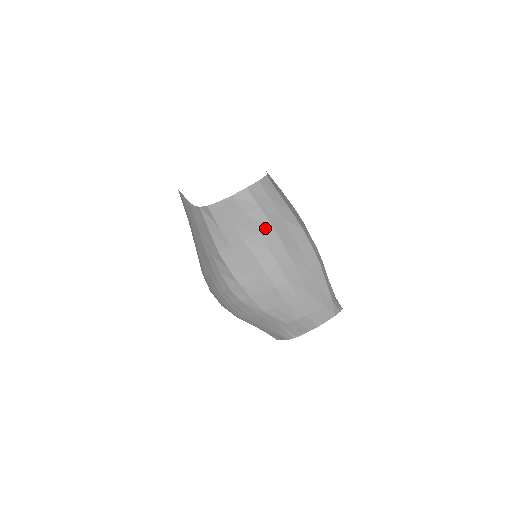
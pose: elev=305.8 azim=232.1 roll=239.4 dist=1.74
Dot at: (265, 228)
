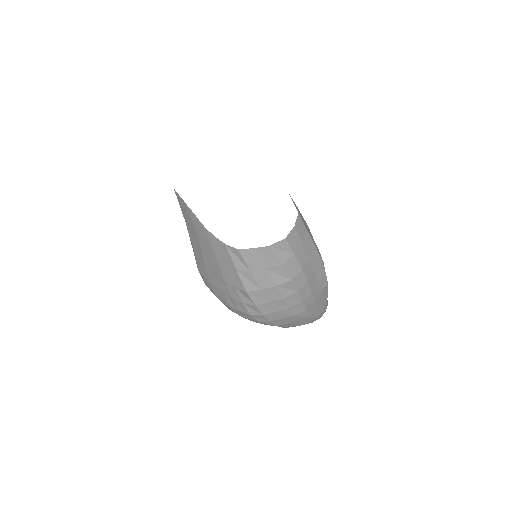
Dot at: (297, 274)
